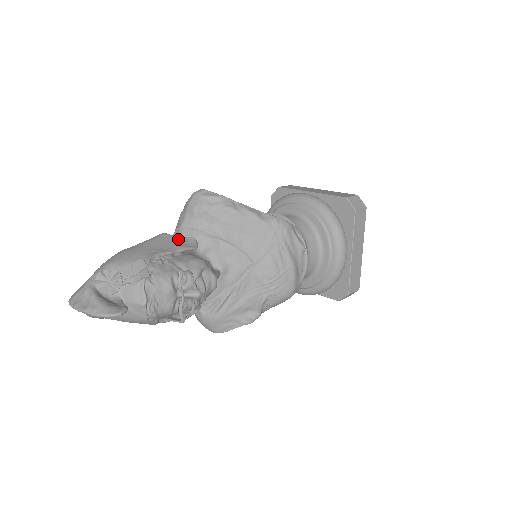
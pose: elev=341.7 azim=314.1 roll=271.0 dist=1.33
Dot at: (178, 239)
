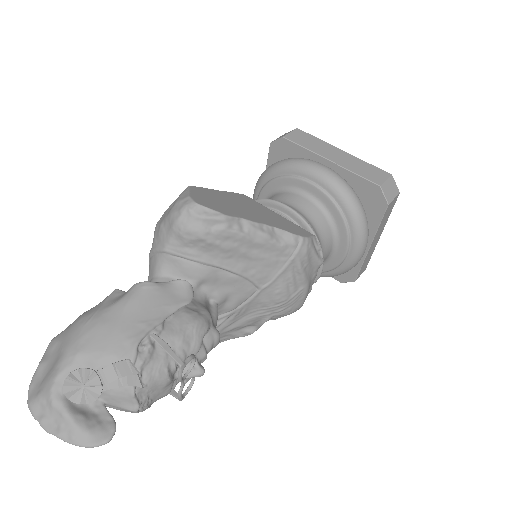
Dot at: (166, 289)
